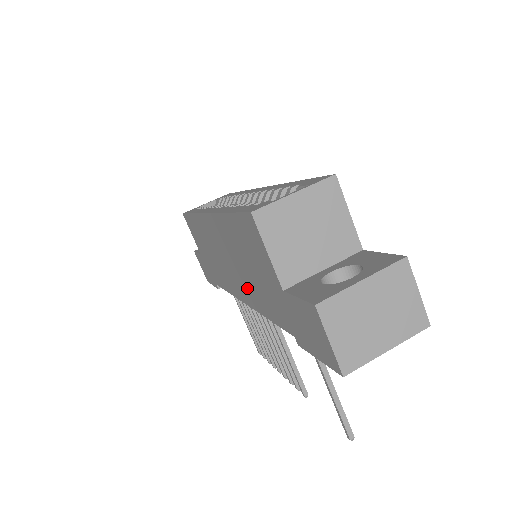
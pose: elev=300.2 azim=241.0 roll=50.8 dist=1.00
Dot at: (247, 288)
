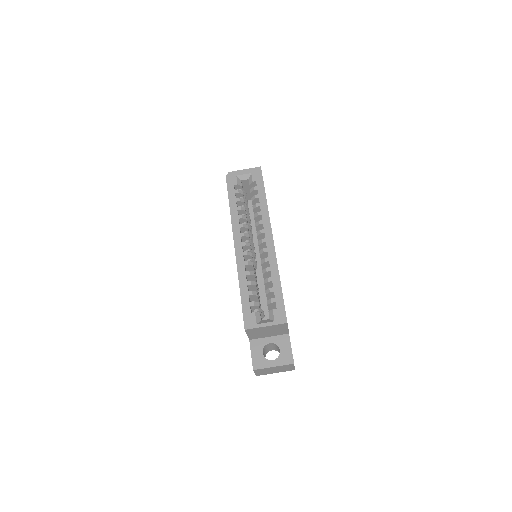
Dot at: occluded
